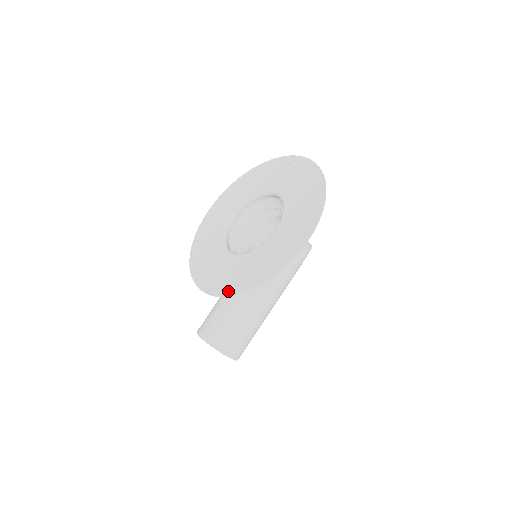
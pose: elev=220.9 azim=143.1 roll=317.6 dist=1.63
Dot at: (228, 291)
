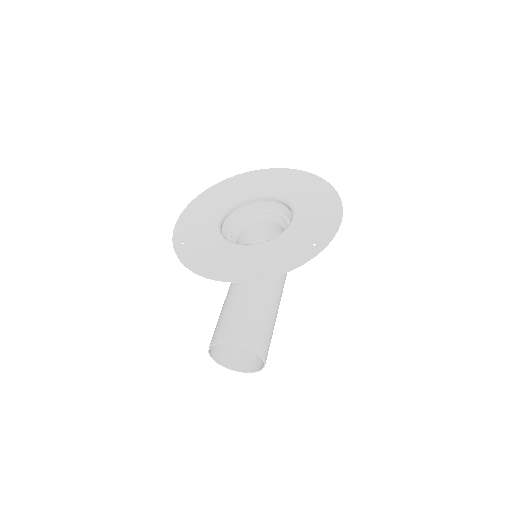
Dot at: (277, 270)
